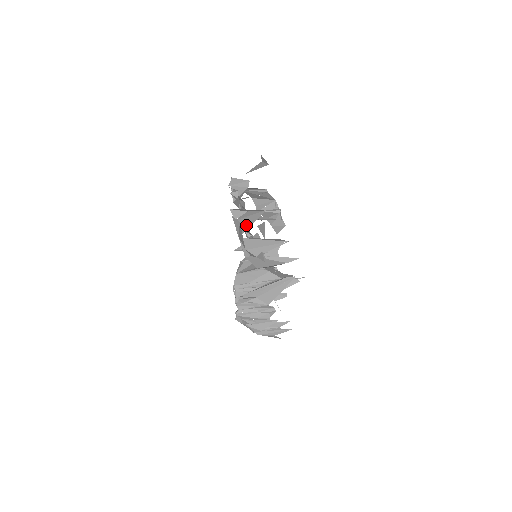
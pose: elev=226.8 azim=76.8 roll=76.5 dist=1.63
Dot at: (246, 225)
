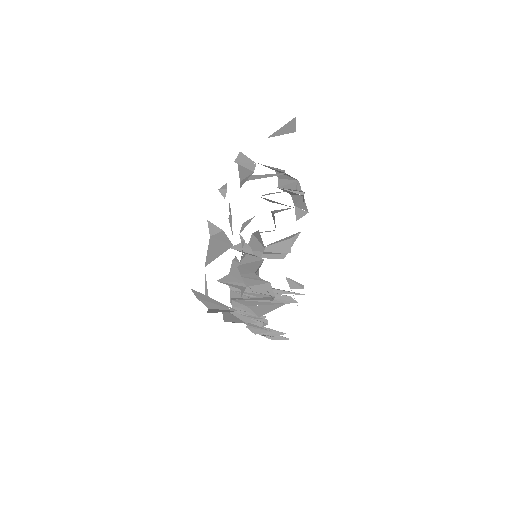
Dot at: (214, 253)
